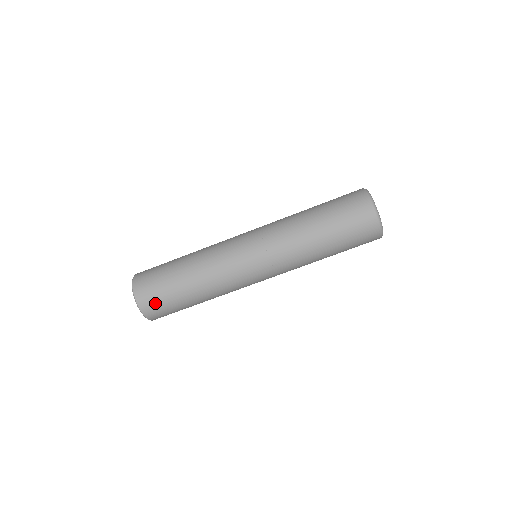
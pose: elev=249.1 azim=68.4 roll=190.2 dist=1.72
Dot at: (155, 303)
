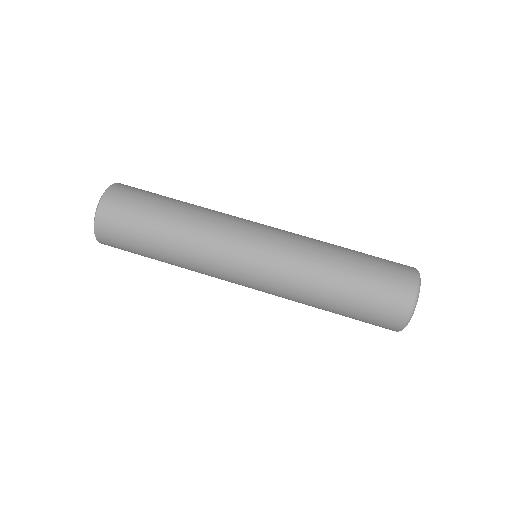
Dot at: (135, 189)
